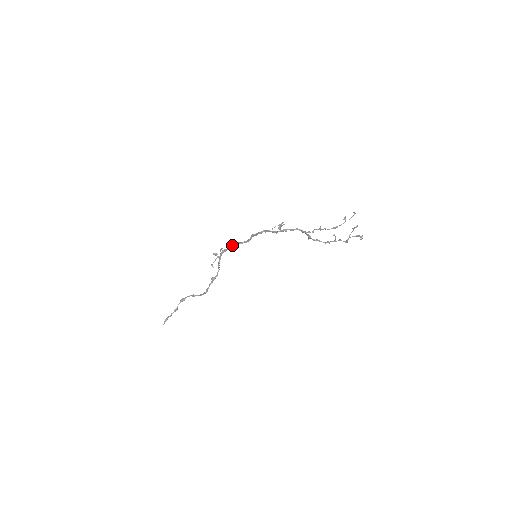
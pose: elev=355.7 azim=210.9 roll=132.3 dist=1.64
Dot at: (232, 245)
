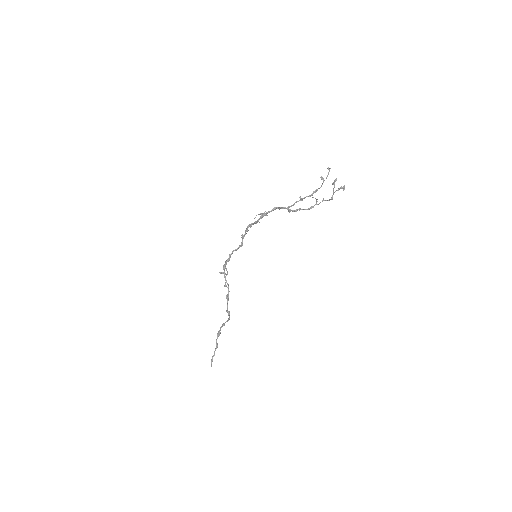
Dot at: (229, 255)
